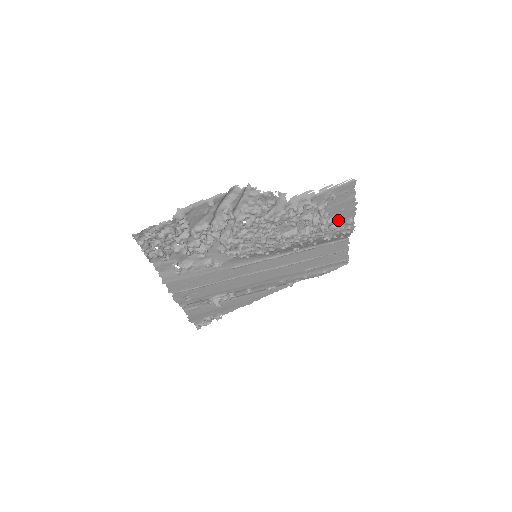
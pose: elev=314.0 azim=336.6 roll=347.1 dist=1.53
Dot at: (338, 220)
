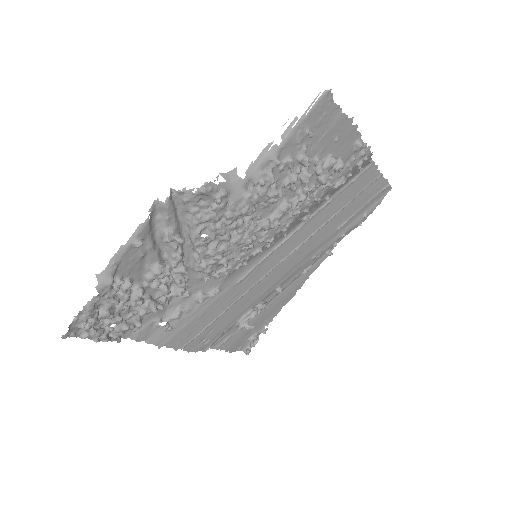
Dot at: (338, 155)
